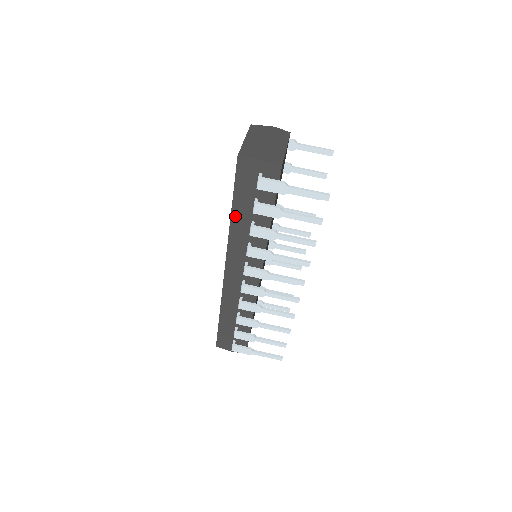
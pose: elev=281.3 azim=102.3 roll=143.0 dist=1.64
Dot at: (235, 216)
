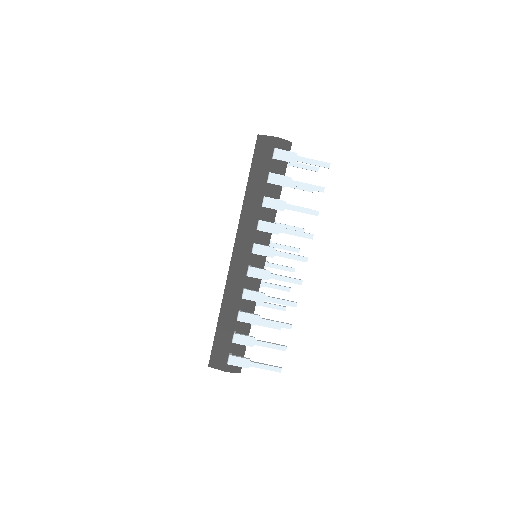
Dot at: (249, 192)
